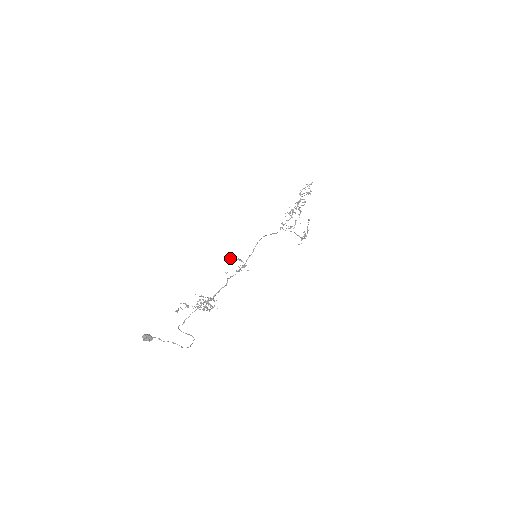
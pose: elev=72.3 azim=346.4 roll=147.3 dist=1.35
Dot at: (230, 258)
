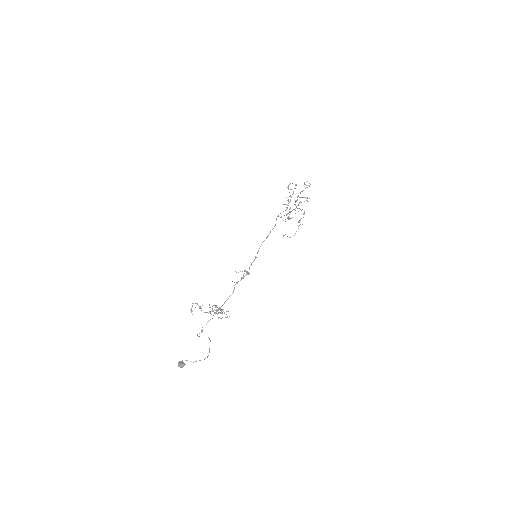
Dot at: occluded
